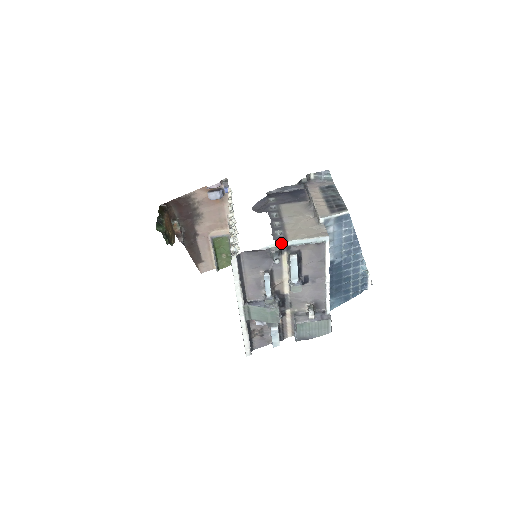
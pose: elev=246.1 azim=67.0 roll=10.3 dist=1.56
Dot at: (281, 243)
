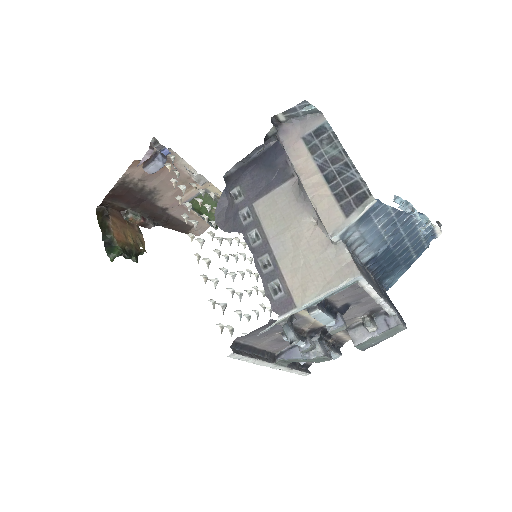
Dot at: (287, 315)
